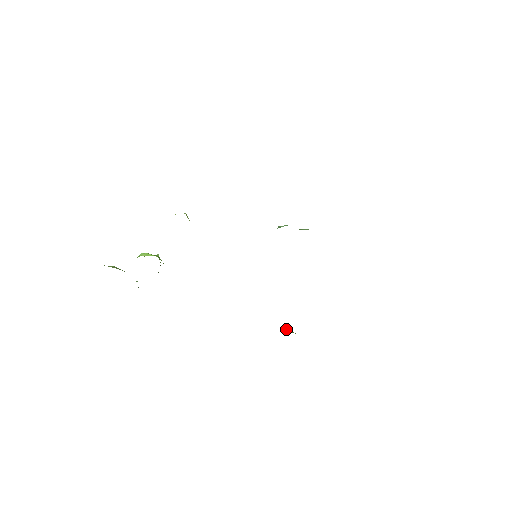
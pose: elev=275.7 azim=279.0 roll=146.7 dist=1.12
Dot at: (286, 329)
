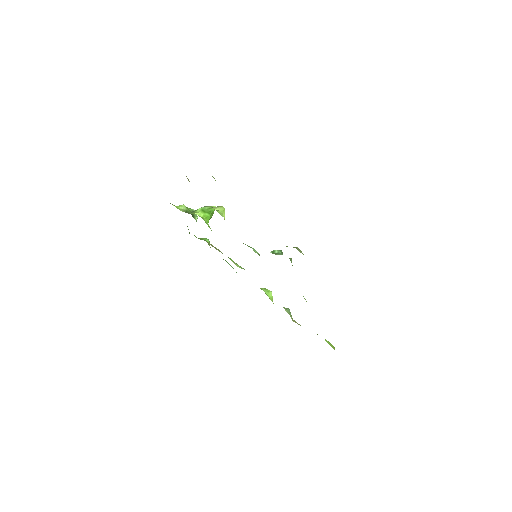
Dot at: (268, 295)
